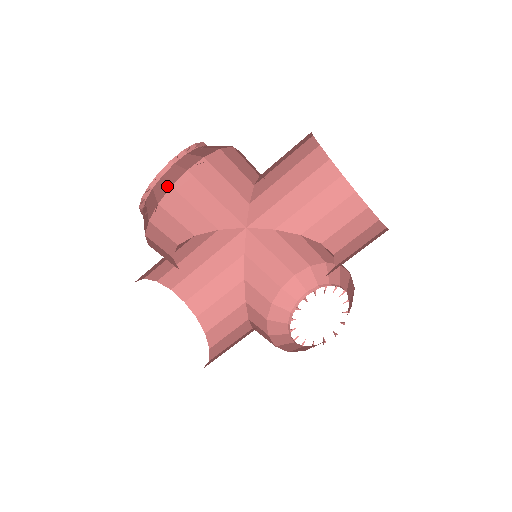
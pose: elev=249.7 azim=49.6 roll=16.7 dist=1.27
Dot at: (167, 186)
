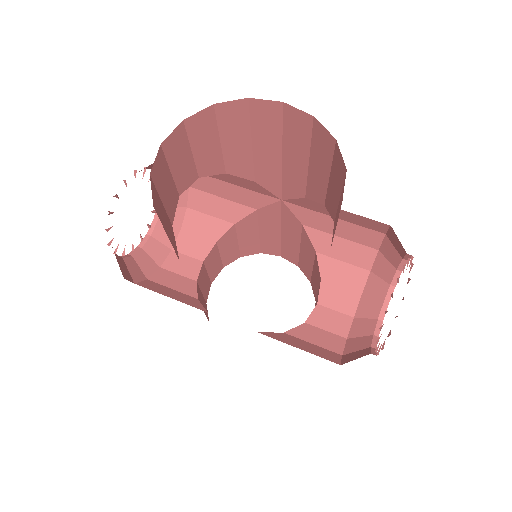
Dot at: occluded
